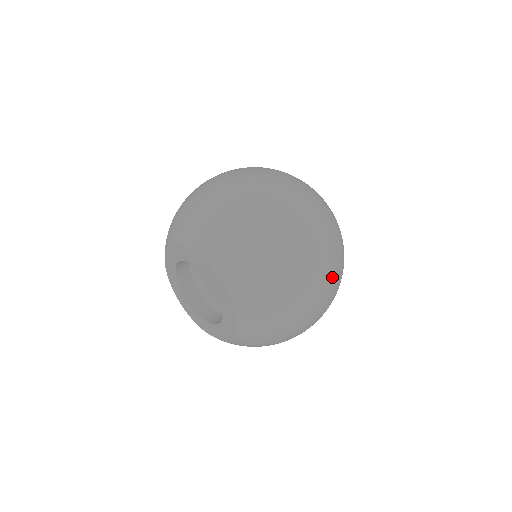
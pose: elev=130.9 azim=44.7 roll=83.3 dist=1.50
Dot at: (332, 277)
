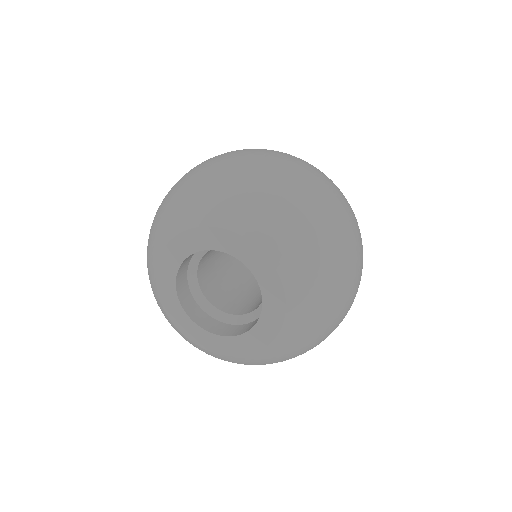
Dot at: occluded
